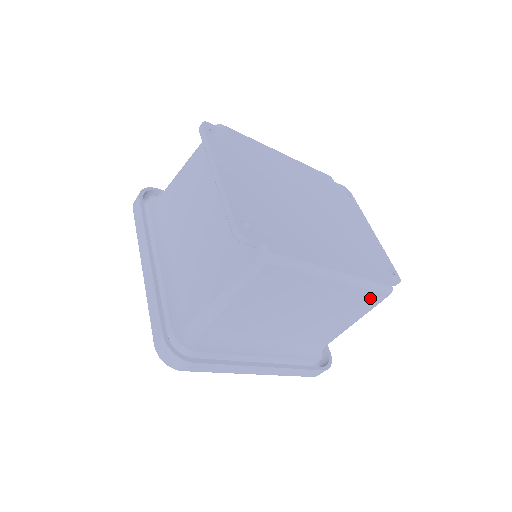
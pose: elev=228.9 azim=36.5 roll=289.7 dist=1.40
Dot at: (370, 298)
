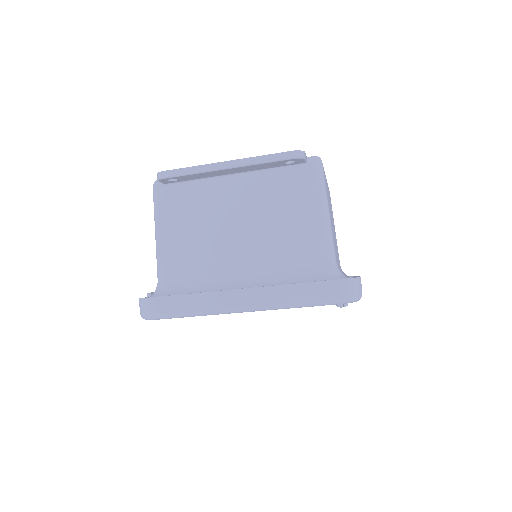
Dot at: (330, 198)
